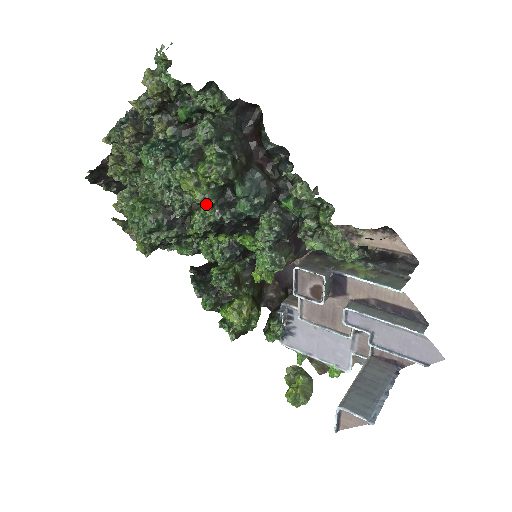
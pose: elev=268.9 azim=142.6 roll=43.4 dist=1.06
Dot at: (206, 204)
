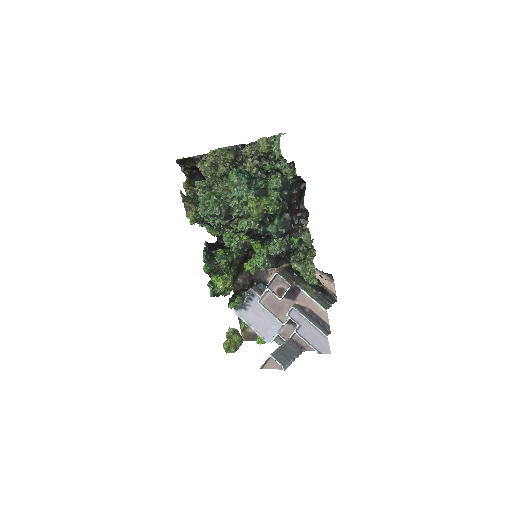
Dot at: (256, 219)
